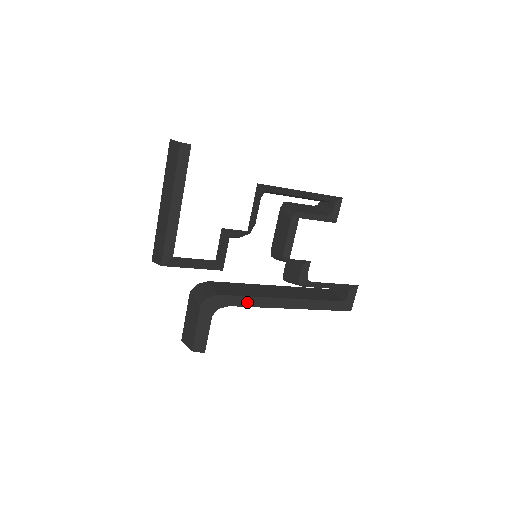
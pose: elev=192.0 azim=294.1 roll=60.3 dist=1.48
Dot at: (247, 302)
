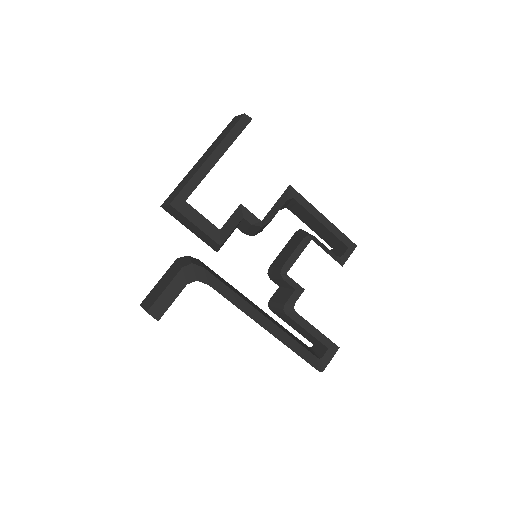
Dot at: (227, 293)
